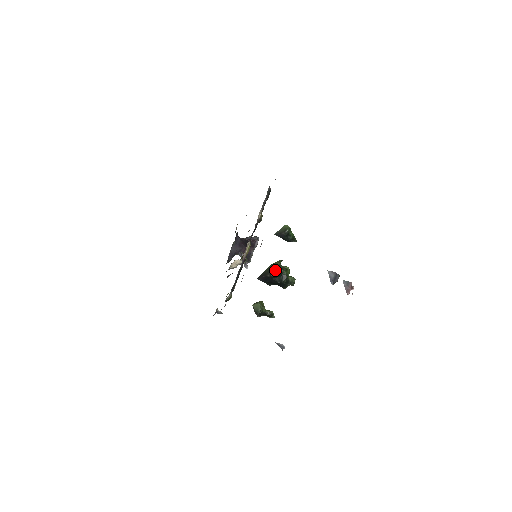
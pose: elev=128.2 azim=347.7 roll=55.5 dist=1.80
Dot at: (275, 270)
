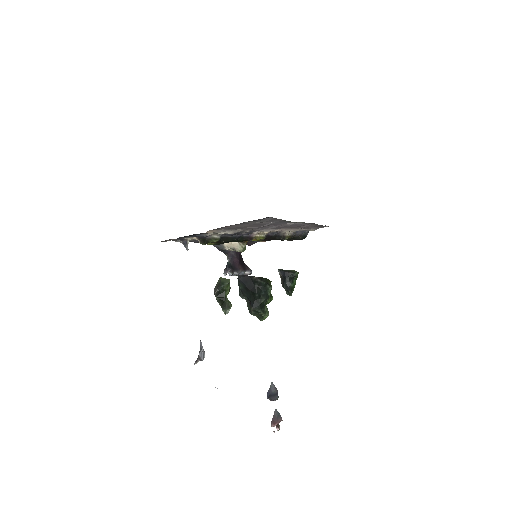
Dot at: (265, 279)
